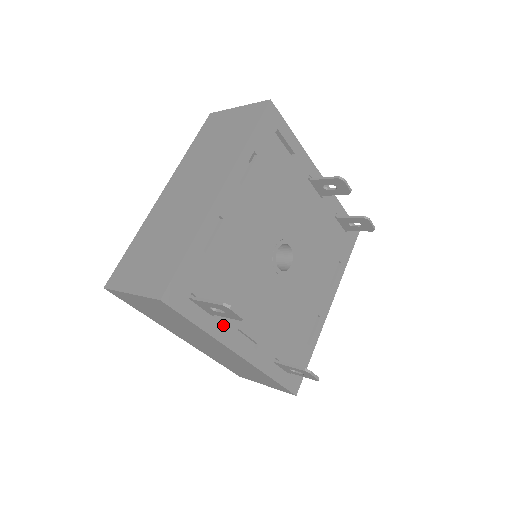
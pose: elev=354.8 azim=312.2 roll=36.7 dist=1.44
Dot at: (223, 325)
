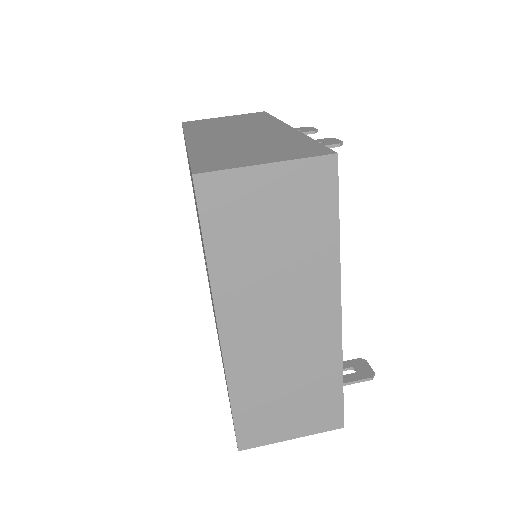
Dot at: occluded
